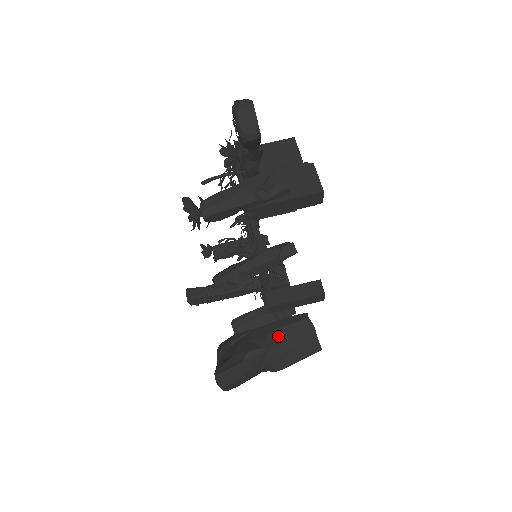
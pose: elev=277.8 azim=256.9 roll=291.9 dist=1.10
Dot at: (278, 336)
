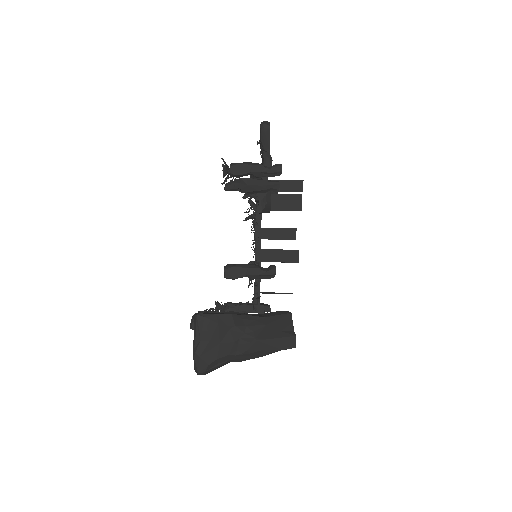
Dot at: (258, 315)
